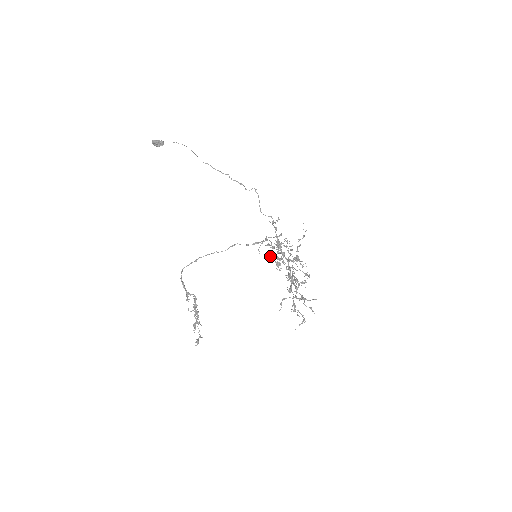
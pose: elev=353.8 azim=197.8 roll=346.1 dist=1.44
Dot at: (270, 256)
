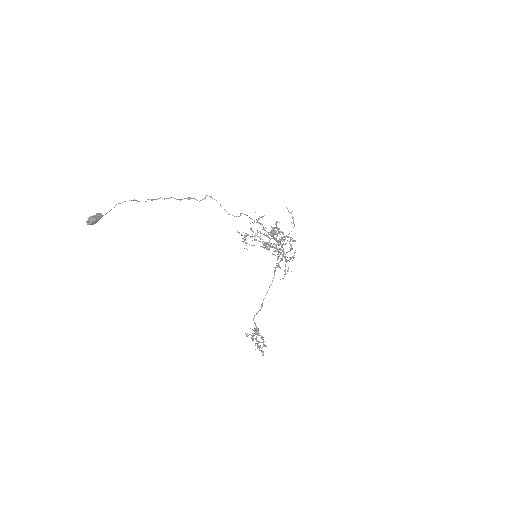
Dot at: occluded
